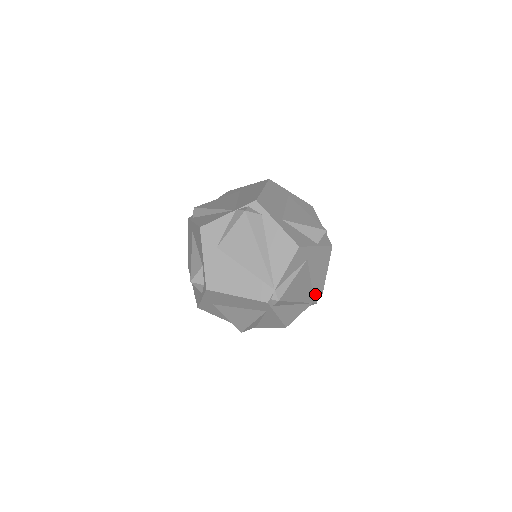
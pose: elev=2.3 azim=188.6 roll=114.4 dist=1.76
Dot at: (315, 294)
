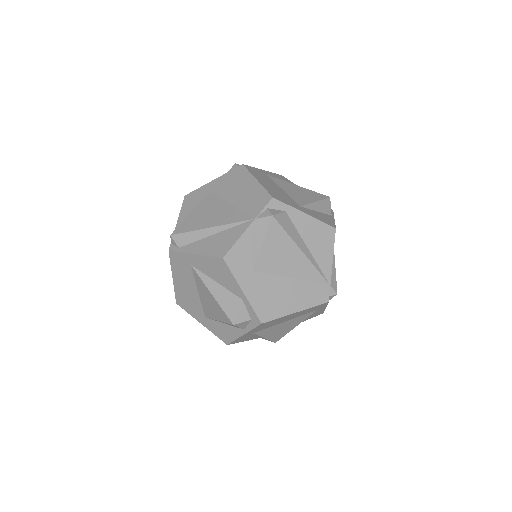
Dot at: occluded
